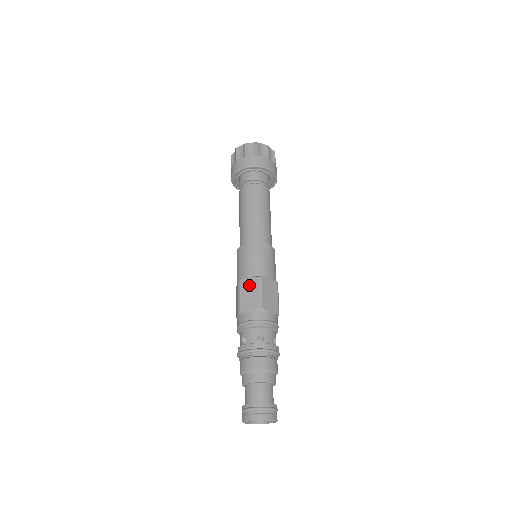
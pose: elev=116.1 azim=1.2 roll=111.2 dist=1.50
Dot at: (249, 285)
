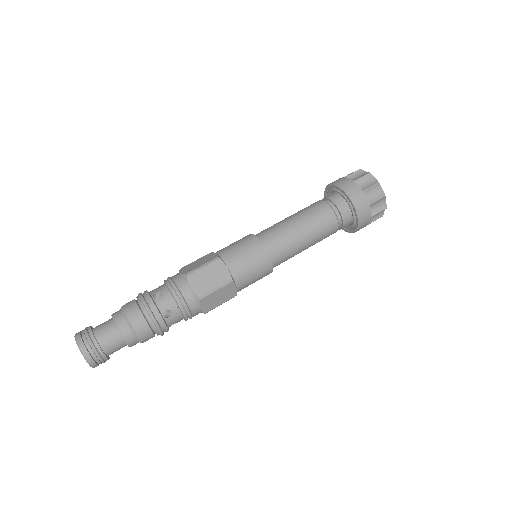
Dot at: (207, 257)
